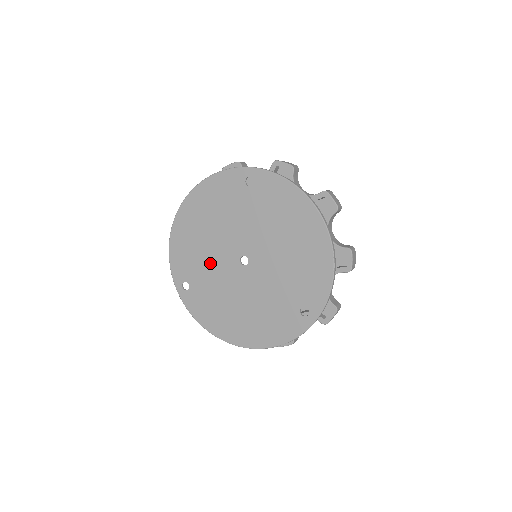
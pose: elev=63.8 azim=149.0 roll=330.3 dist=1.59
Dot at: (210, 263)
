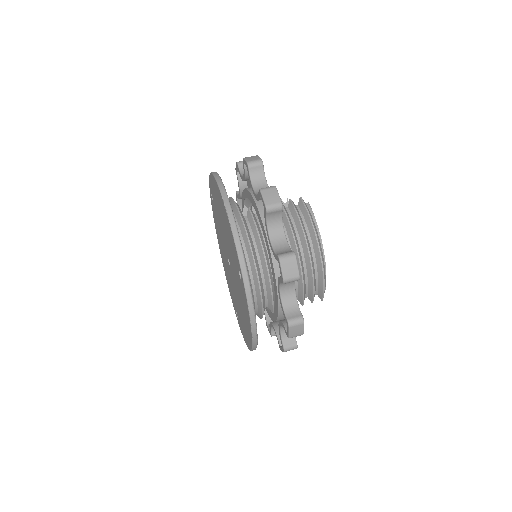
Dot at: occluded
